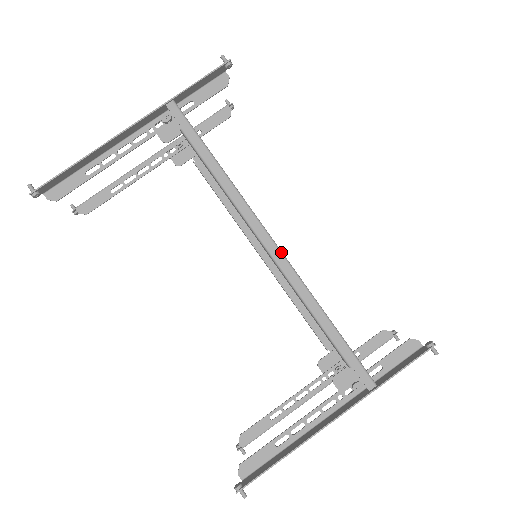
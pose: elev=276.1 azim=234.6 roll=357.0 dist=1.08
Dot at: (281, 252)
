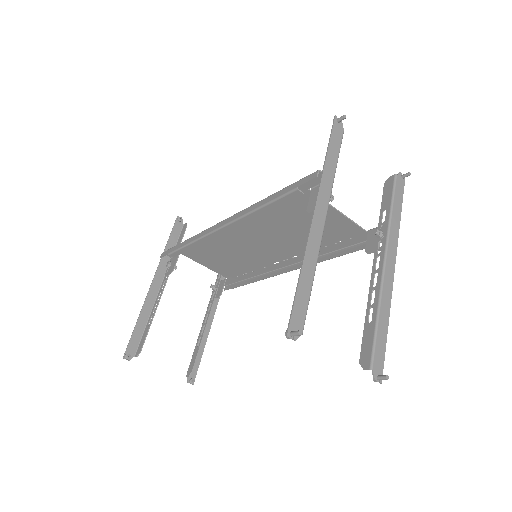
Dot at: (228, 218)
